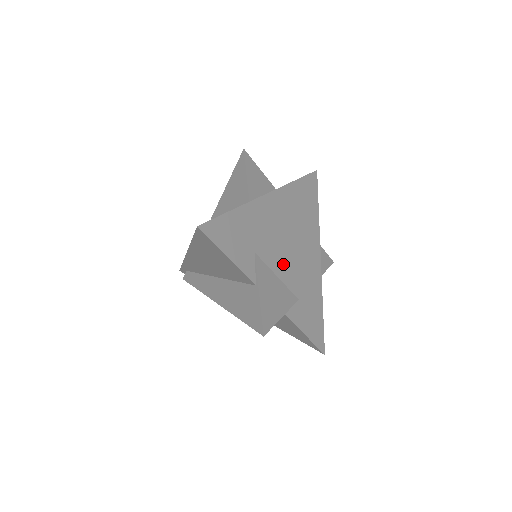
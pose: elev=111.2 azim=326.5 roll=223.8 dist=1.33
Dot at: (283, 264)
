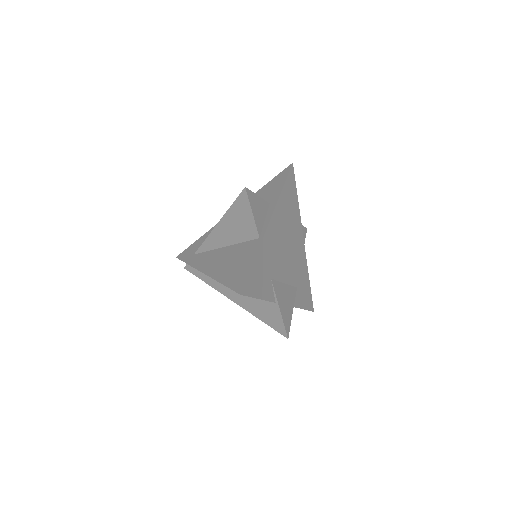
Dot at: (286, 270)
